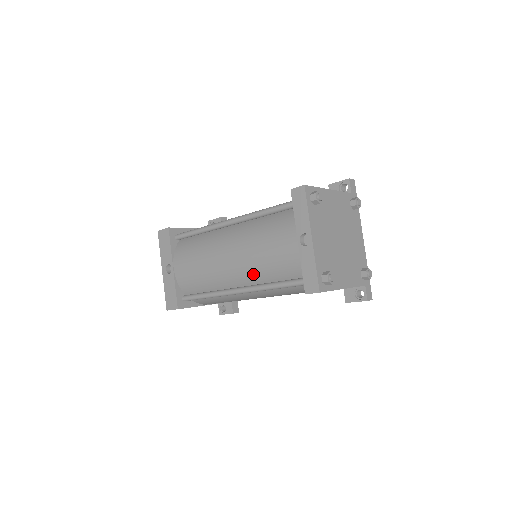
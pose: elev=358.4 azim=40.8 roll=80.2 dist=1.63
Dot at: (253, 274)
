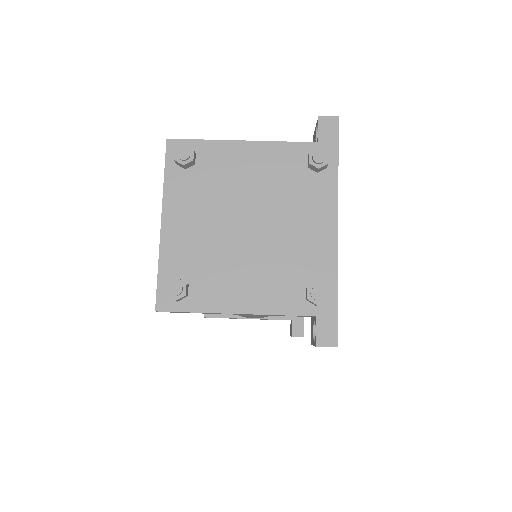
Dot at: occluded
